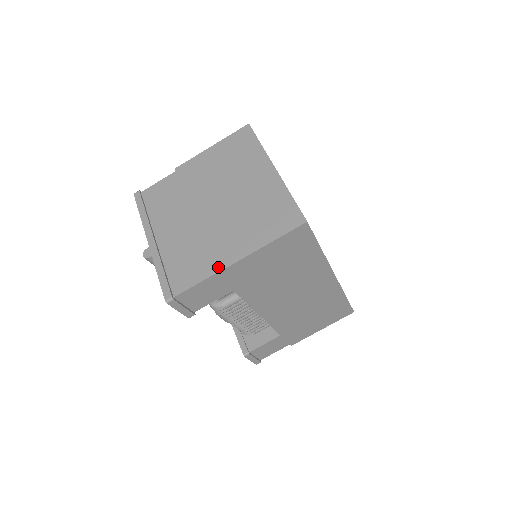
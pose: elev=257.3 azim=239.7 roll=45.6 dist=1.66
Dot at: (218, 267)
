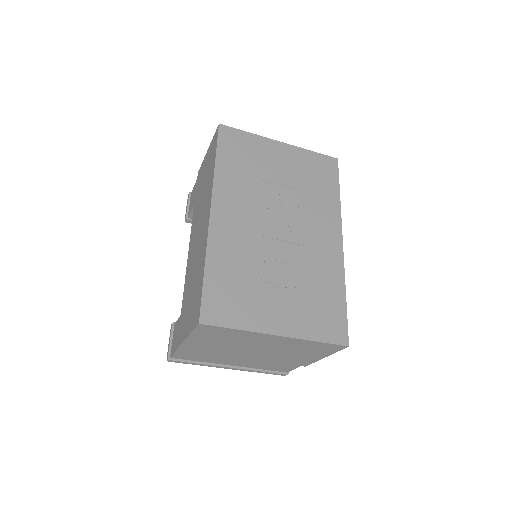
Dot at: occluded
